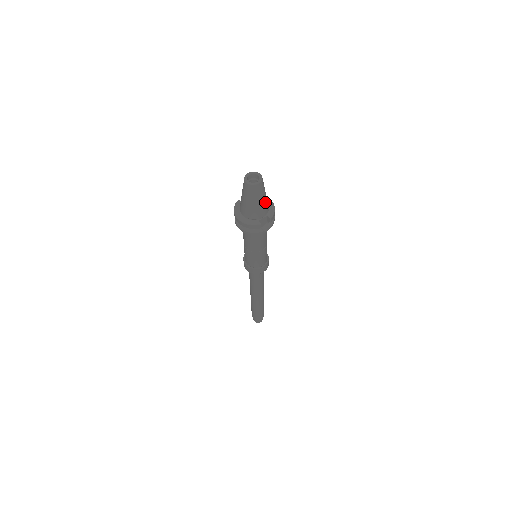
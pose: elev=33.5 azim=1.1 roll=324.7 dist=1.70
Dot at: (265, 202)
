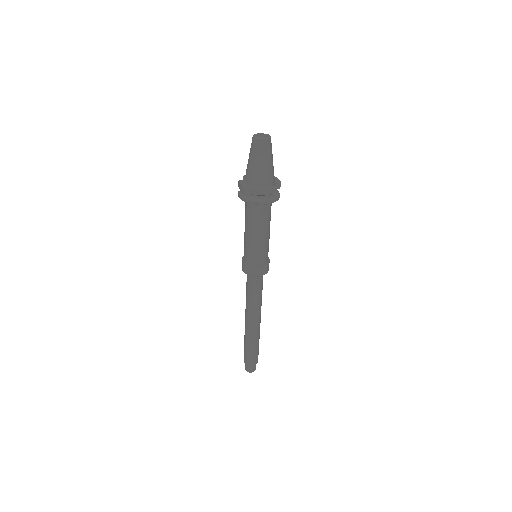
Dot at: occluded
